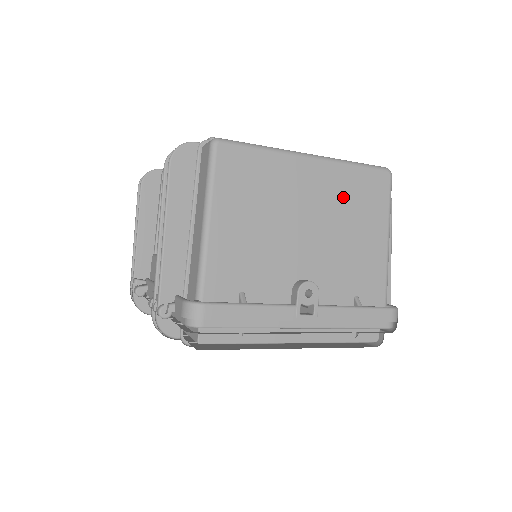
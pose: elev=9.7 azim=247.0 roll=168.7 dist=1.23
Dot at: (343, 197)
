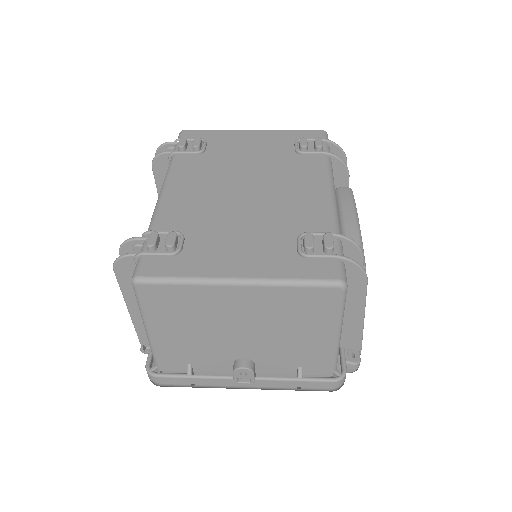
Dot at: (280, 310)
